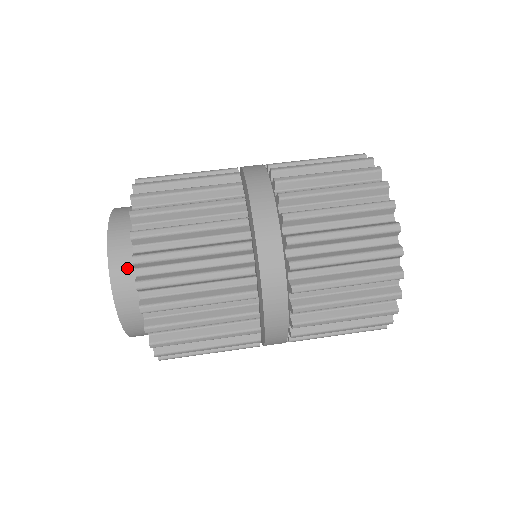
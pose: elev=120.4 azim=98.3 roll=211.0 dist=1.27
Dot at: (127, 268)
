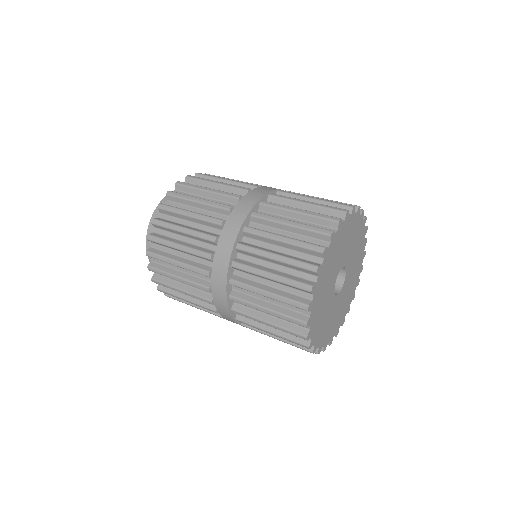
Dot at: occluded
